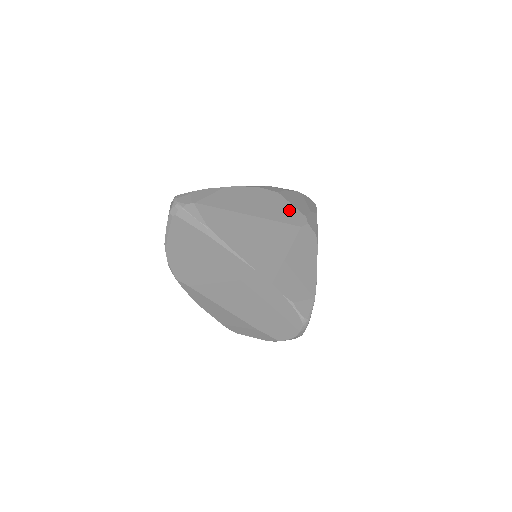
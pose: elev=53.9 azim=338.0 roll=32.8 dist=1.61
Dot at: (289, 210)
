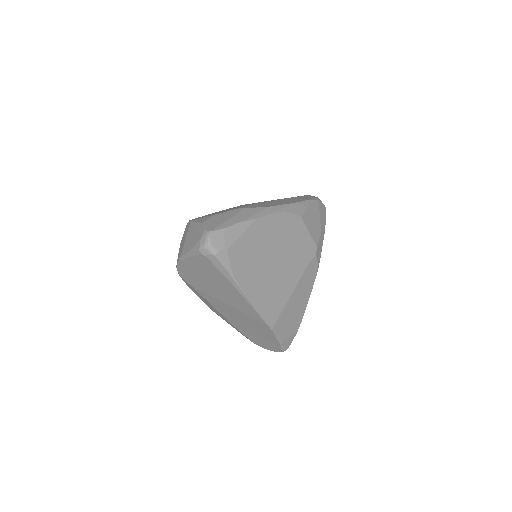
Dot at: (305, 241)
